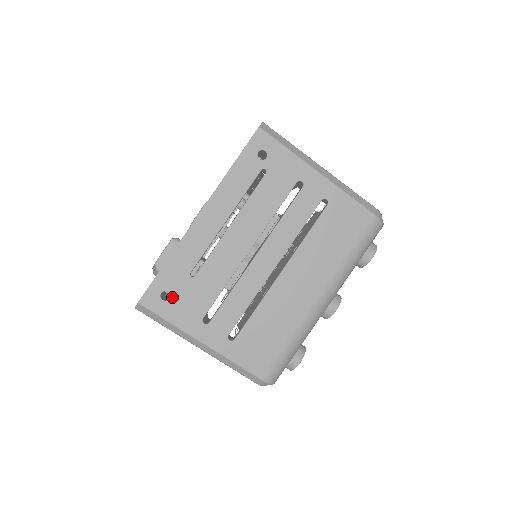
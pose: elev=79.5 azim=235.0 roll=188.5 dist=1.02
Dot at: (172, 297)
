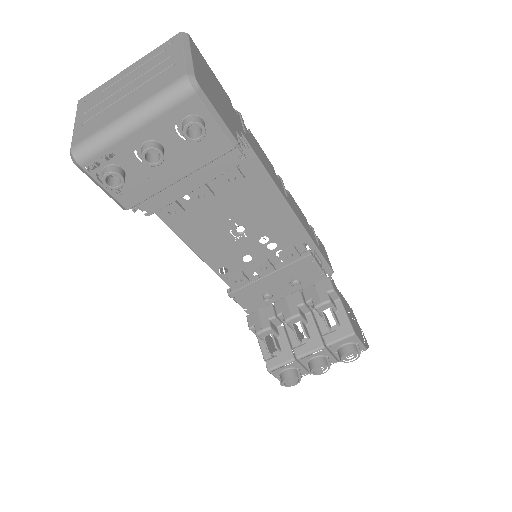
Dot at: (88, 101)
